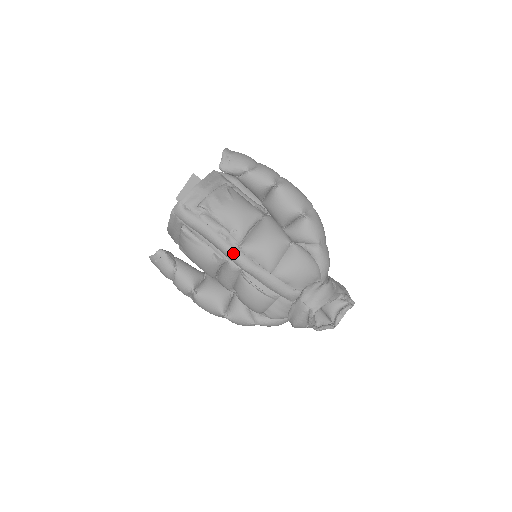
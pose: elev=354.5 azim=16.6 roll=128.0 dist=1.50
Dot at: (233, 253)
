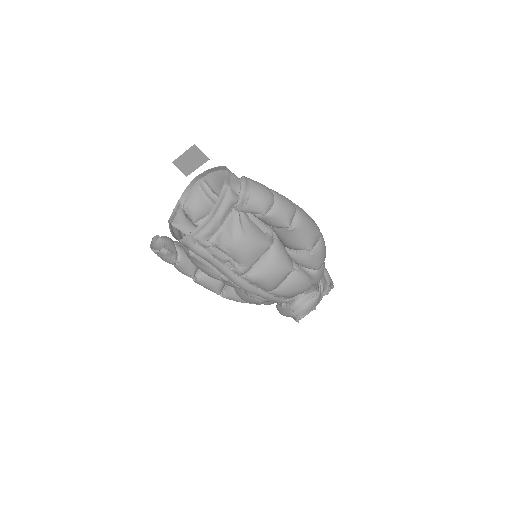
Dot at: (239, 283)
